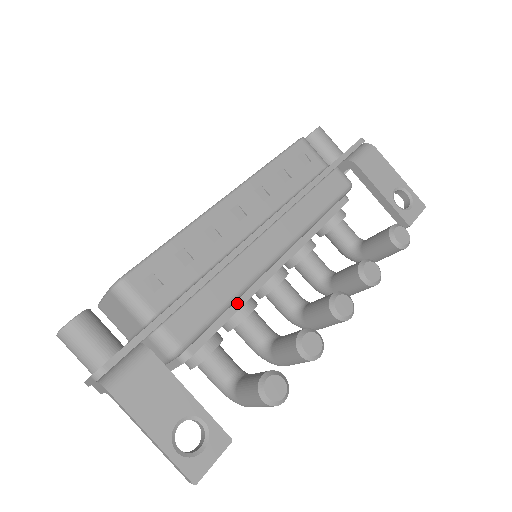
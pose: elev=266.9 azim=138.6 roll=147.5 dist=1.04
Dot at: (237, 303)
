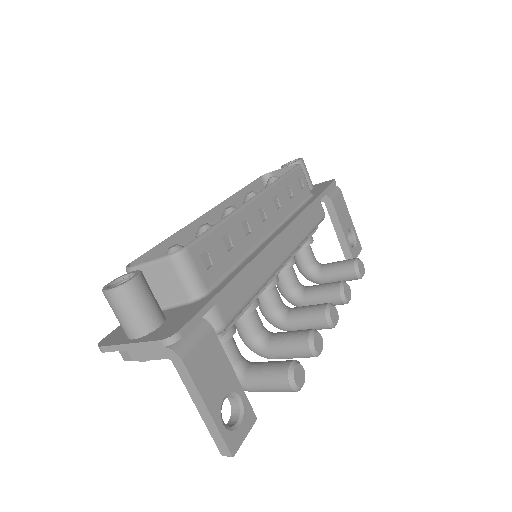
Dot at: occluded
